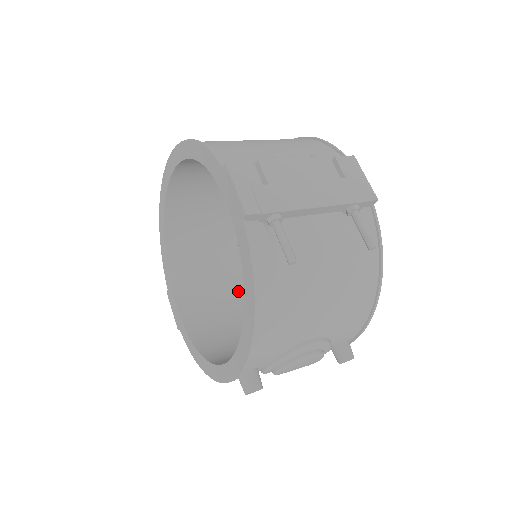
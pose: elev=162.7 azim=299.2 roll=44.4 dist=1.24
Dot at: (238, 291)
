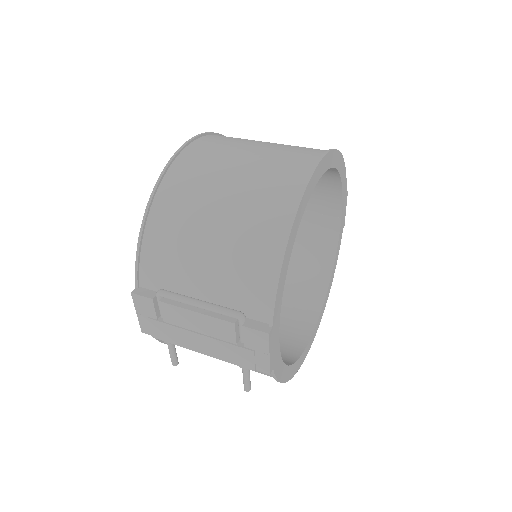
Dot at: occluded
